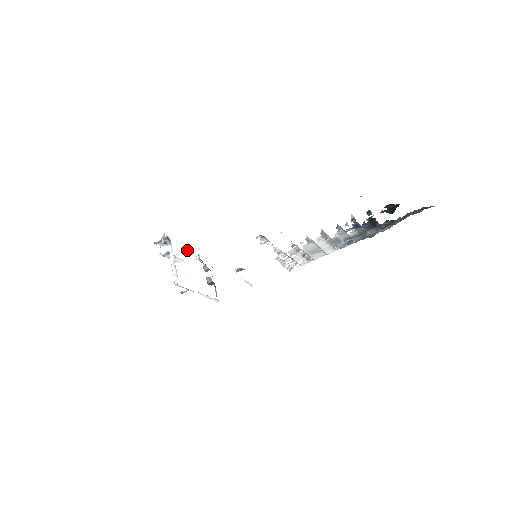
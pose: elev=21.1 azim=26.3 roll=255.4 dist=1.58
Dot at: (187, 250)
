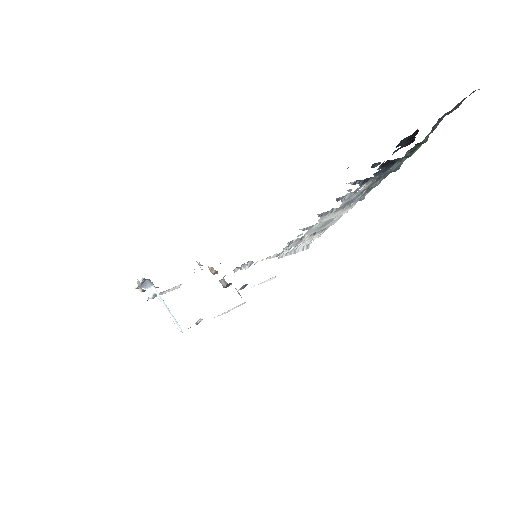
Dot at: occluded
